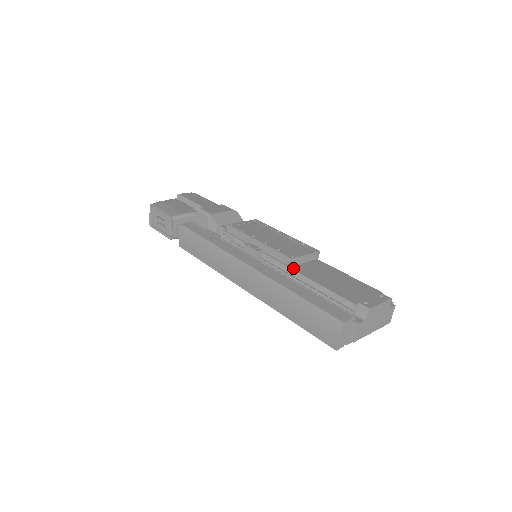
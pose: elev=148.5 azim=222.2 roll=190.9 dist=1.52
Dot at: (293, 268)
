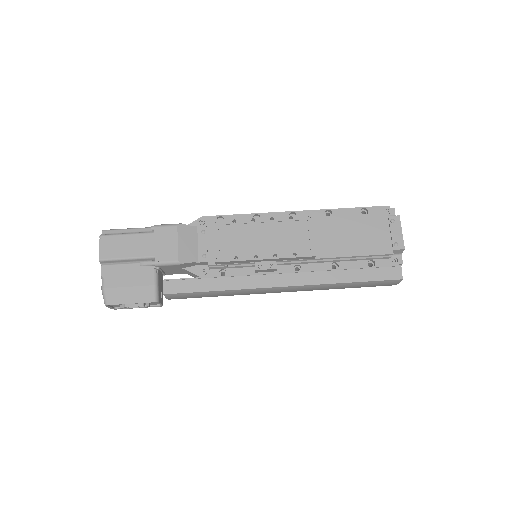
Dot at: (317, 257)
